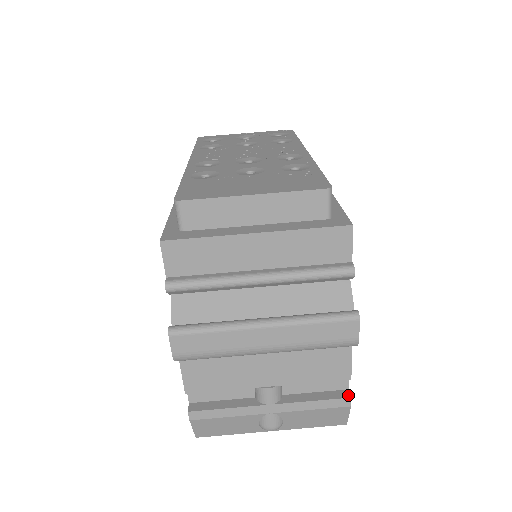
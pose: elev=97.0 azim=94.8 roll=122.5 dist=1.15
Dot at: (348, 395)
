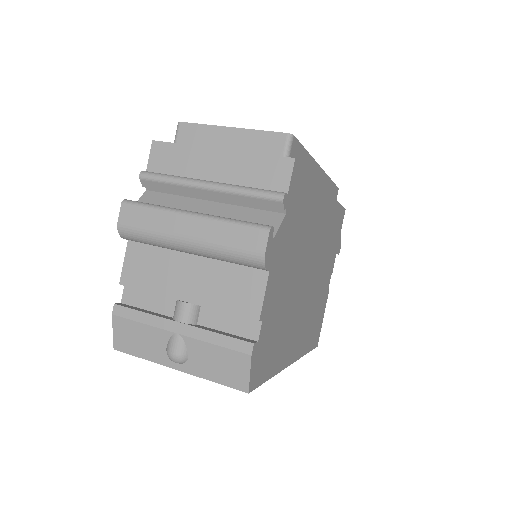
Dot at: (253, 342)
